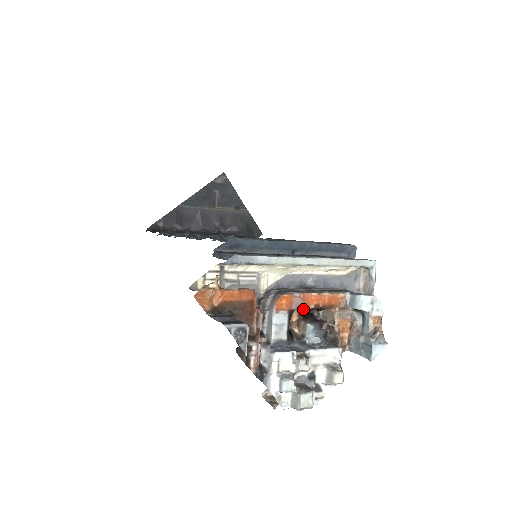
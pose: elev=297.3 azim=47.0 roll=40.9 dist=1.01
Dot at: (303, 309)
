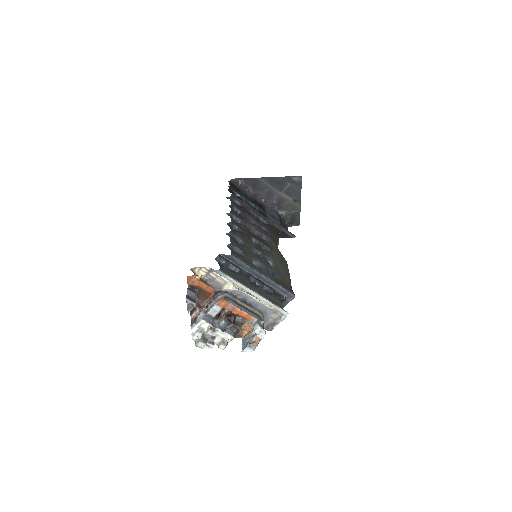
Dot at: (231, 311)
